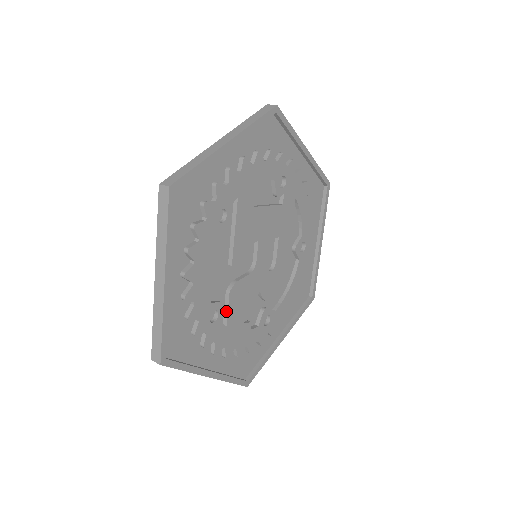
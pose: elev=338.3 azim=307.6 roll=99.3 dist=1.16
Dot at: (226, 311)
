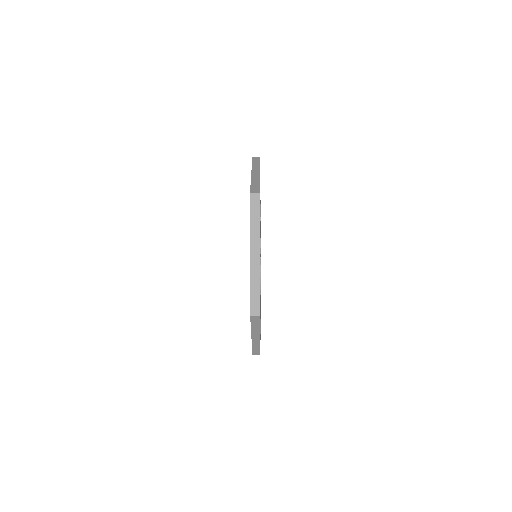
Dot at: occluded
